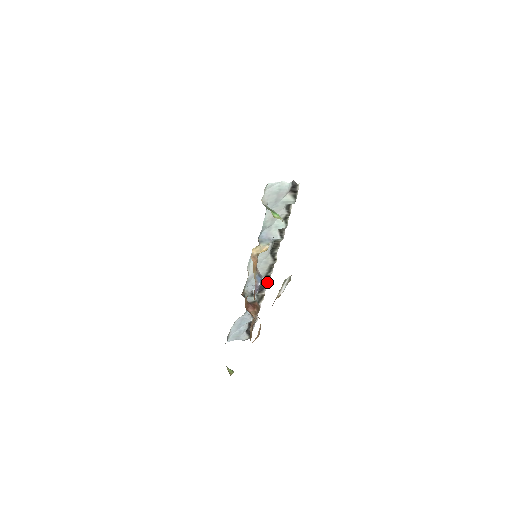
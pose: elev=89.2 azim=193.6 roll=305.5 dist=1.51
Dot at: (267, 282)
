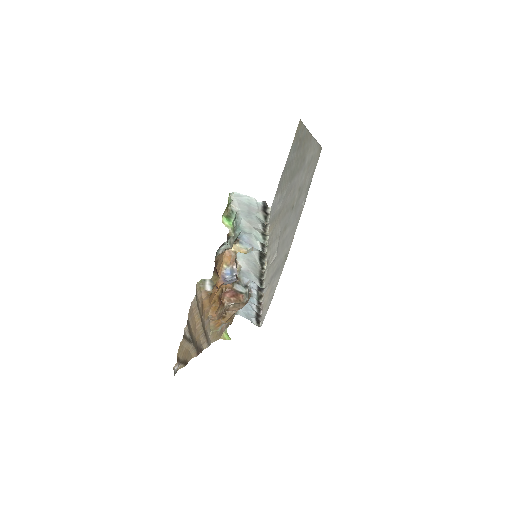
Dot at: (260, 285)
